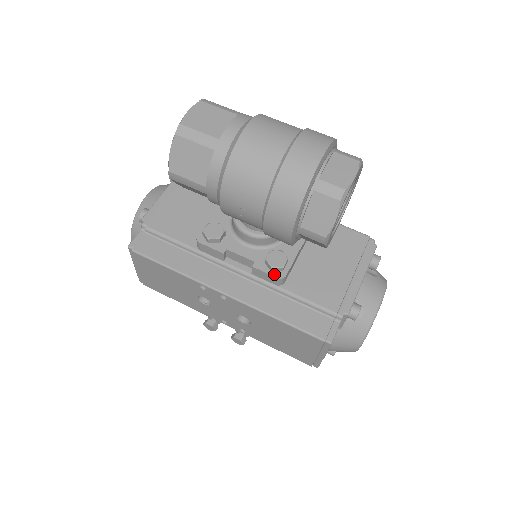
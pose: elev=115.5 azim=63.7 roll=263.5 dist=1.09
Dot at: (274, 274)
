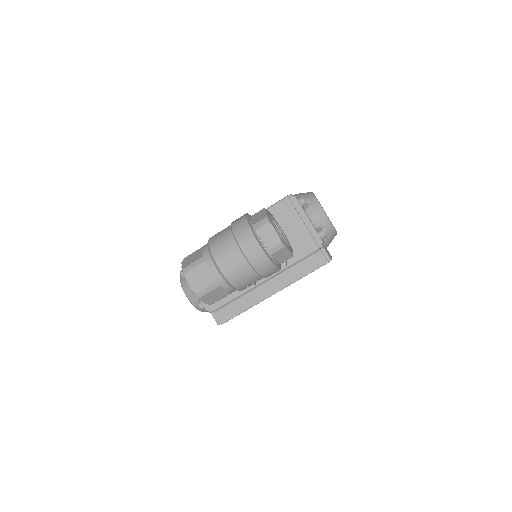
Dot at: (281, 268)
